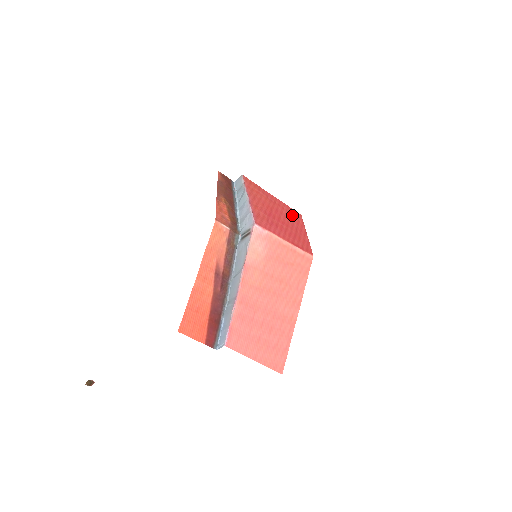
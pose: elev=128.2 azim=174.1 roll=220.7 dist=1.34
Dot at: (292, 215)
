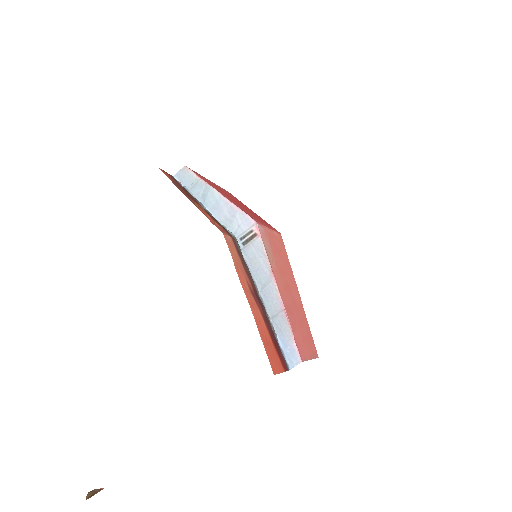
Dot at: (232, 196)
